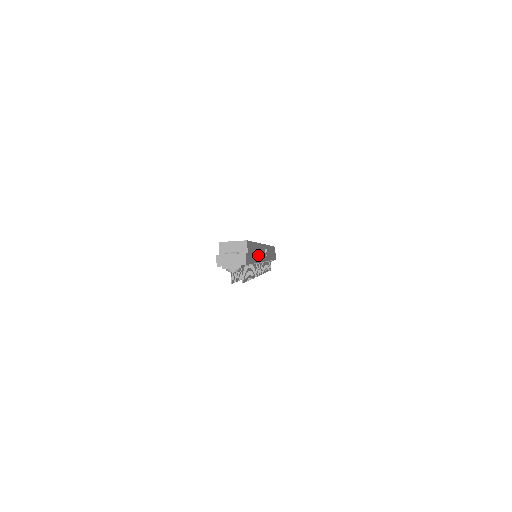
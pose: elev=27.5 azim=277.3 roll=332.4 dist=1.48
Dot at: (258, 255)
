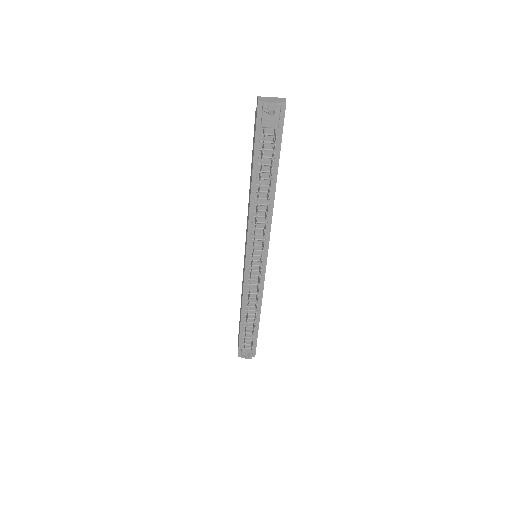
Dot at: occluded
